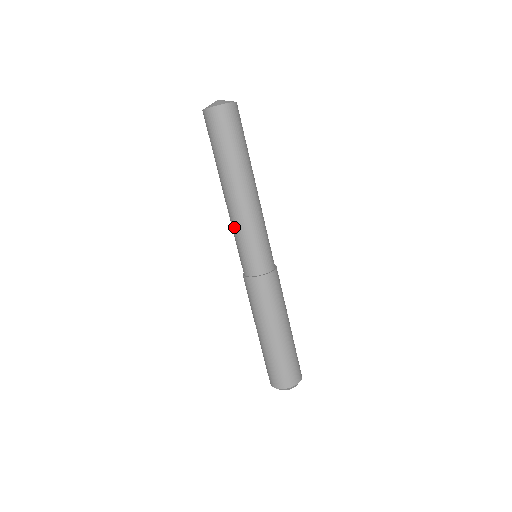
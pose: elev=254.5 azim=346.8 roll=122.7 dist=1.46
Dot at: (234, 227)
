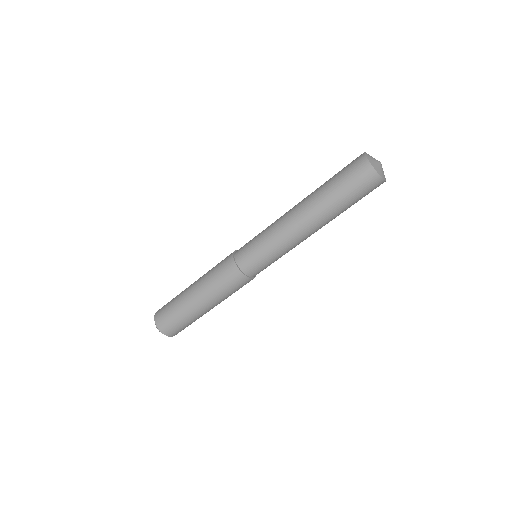
Dot at: (273, 232)
